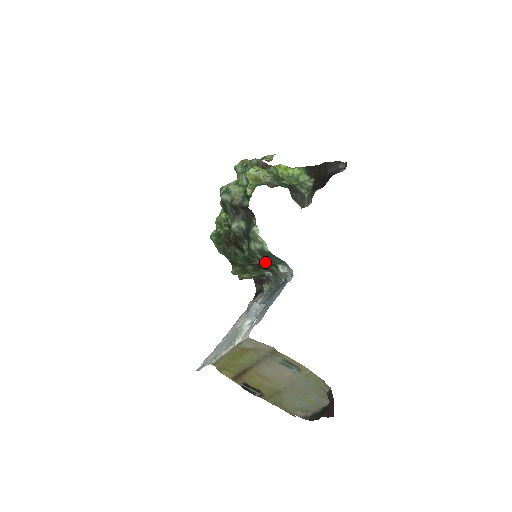
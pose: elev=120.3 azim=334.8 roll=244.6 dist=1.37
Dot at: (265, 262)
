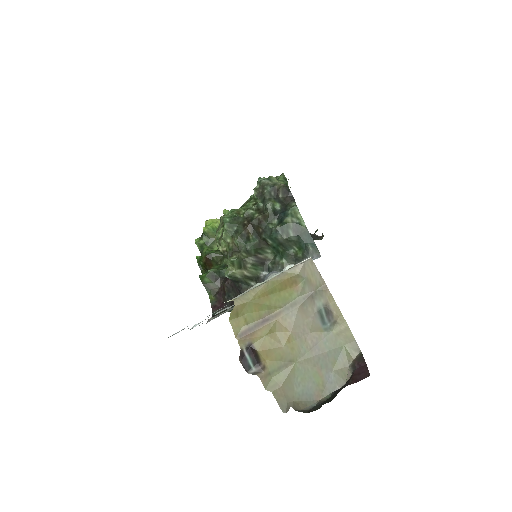
Dot at: (271, 258)
